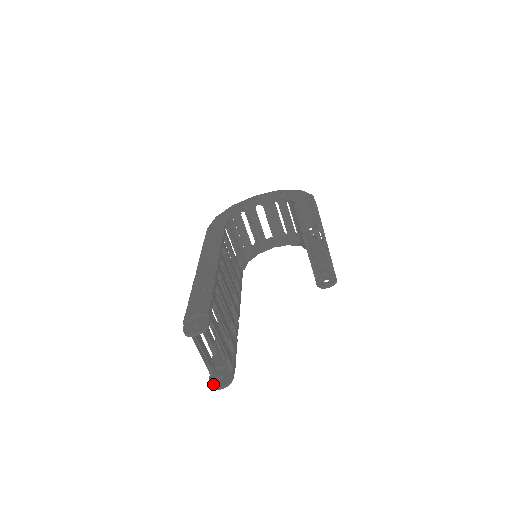
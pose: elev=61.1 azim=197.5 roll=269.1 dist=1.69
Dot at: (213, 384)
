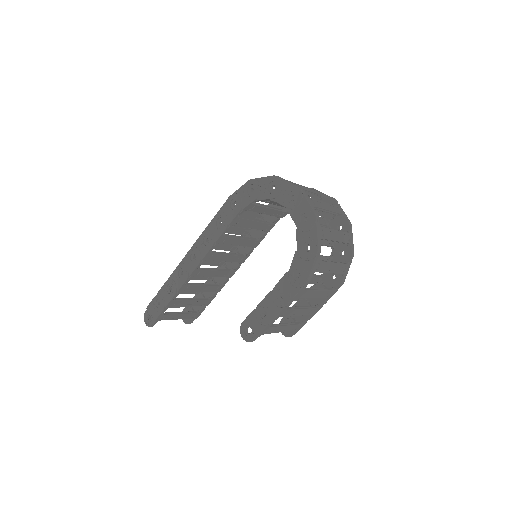
Dot at: occluded
